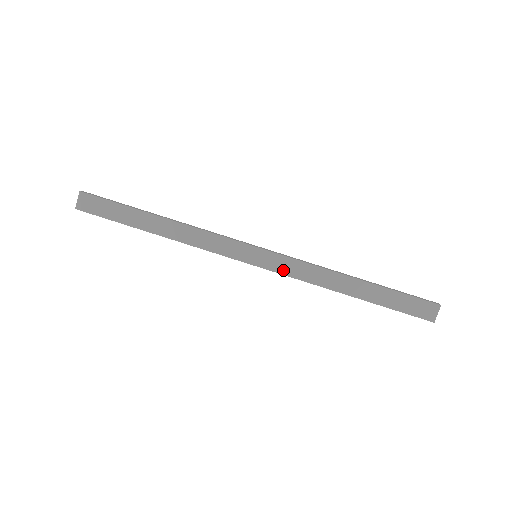
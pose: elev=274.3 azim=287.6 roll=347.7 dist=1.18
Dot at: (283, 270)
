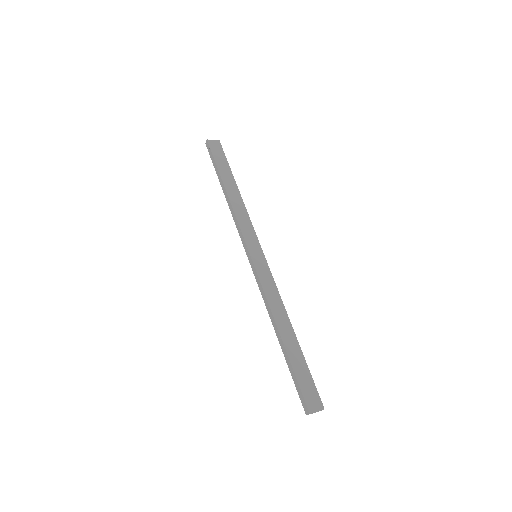
Dot at: (262, 276)
